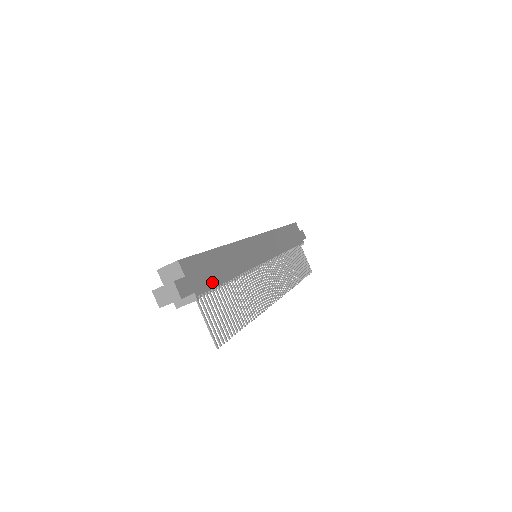
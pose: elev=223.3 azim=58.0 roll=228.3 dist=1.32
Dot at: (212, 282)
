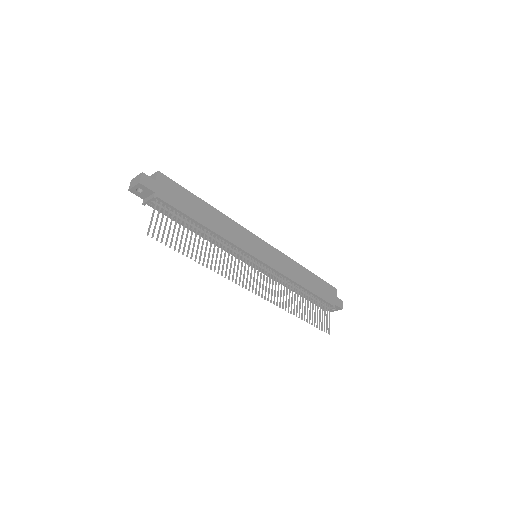
Dot at: (179, 206)
